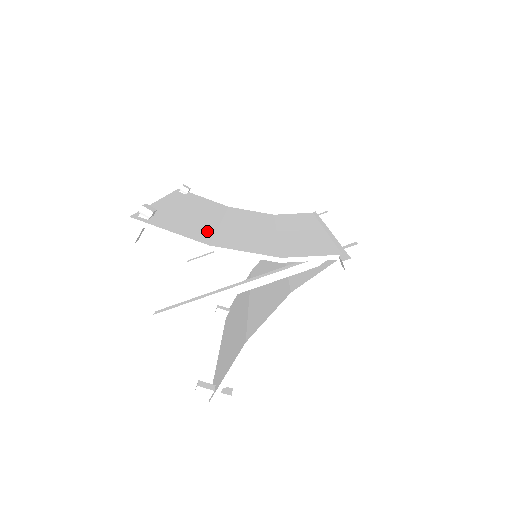
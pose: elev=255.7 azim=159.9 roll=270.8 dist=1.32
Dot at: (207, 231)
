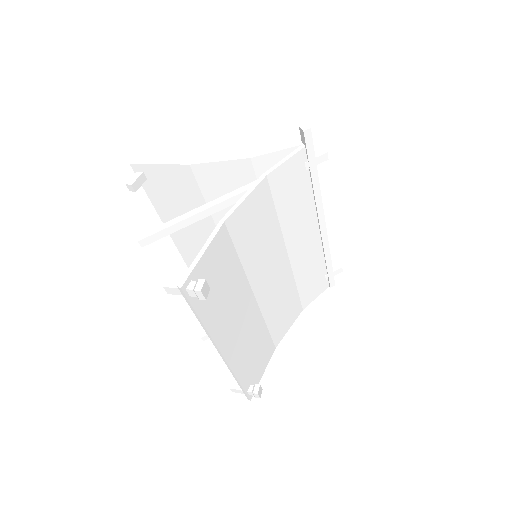
Dot at: (199, 196)
